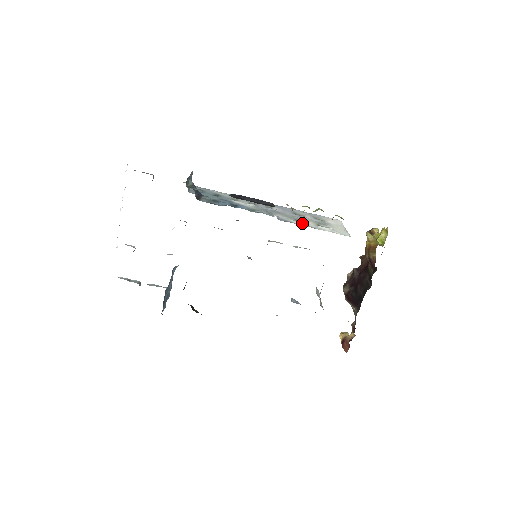
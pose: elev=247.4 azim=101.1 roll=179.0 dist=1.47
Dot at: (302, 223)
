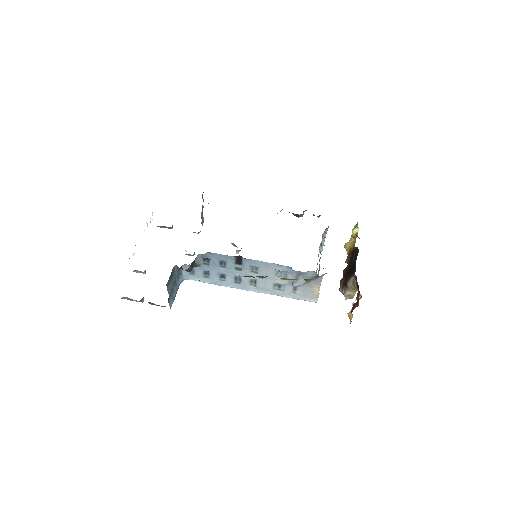
Dot at: occluded
